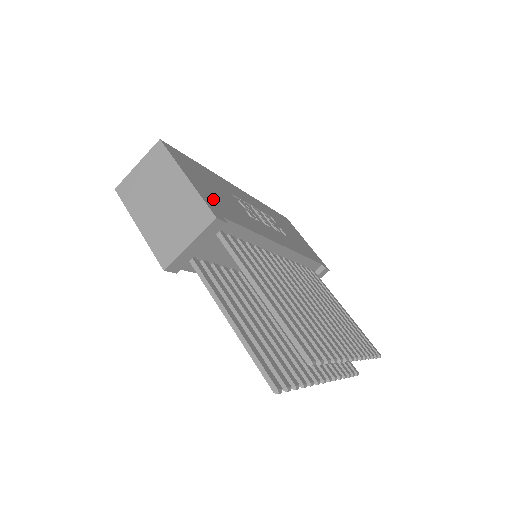
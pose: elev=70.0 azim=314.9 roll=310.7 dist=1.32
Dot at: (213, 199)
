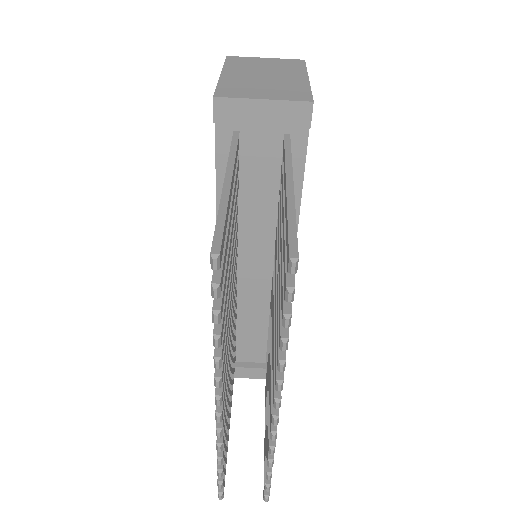
Dot at: occluded
